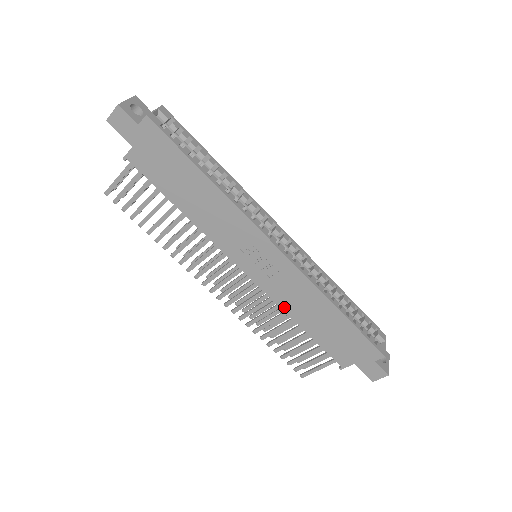
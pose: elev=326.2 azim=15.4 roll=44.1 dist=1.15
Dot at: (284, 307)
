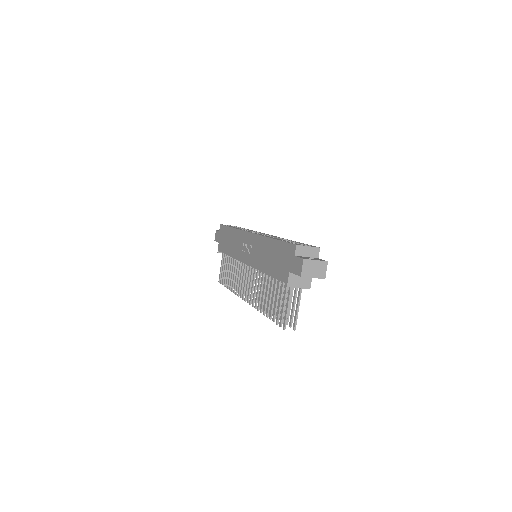
Dot at: (259, 267)
